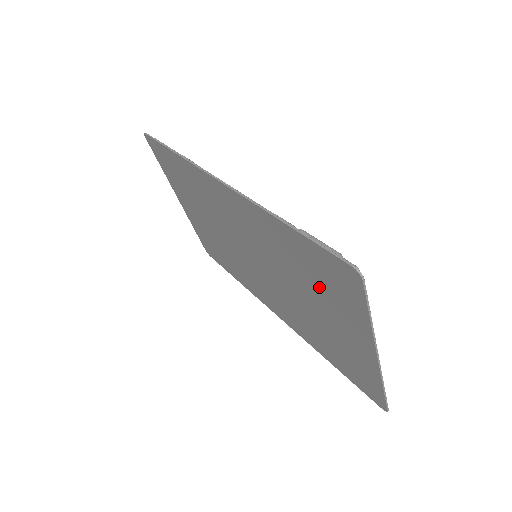
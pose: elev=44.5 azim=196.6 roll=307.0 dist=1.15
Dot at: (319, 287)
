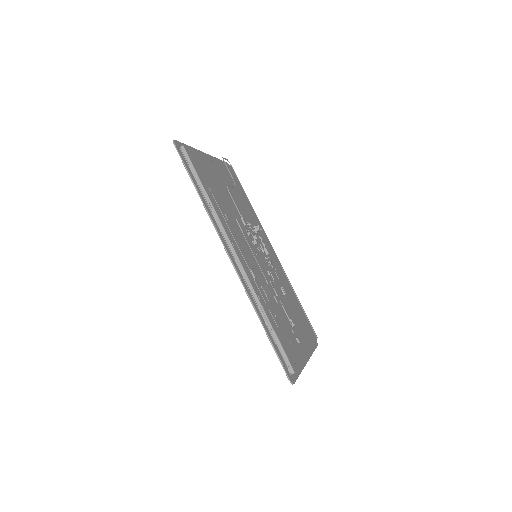
Dot at: occluded
